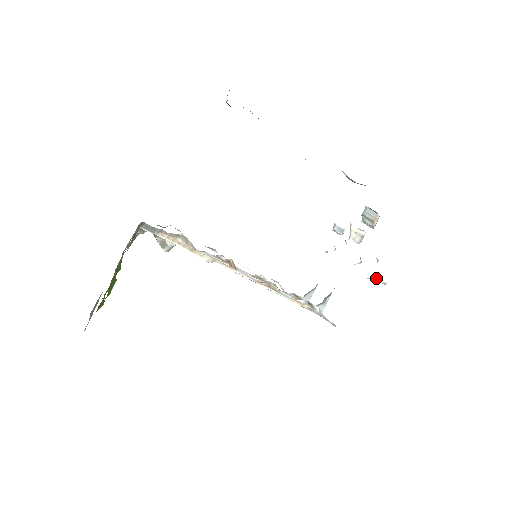
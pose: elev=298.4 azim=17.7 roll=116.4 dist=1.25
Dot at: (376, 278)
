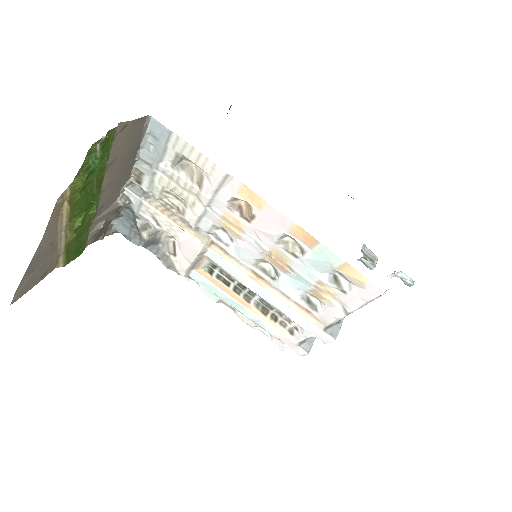
Dot at: (402, 274)
